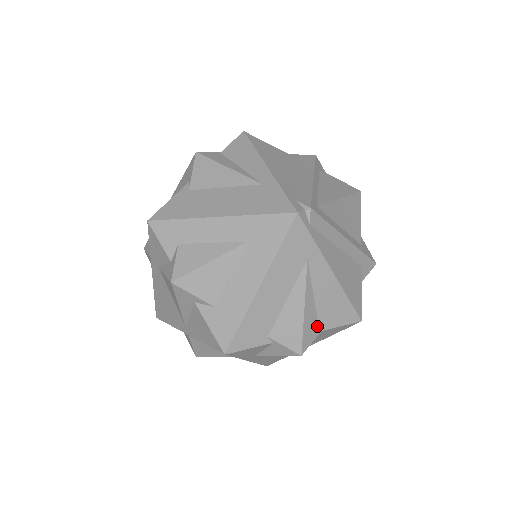
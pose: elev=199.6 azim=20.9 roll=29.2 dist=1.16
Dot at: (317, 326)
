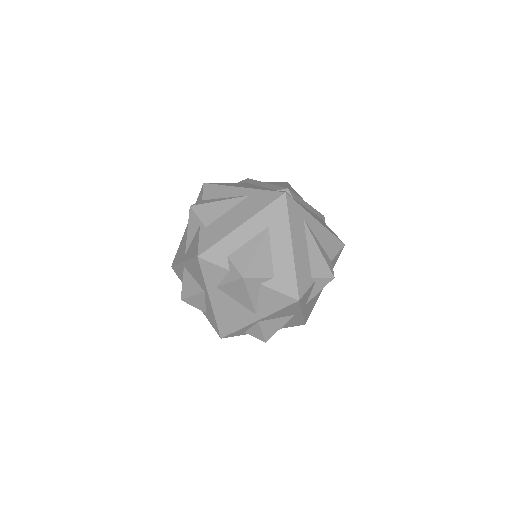
Dot at: (329, 258)
